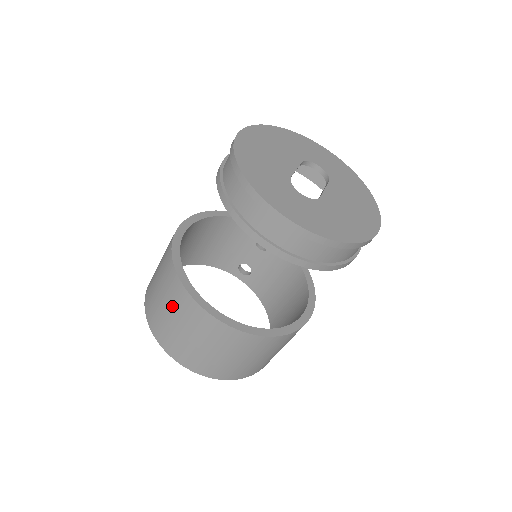
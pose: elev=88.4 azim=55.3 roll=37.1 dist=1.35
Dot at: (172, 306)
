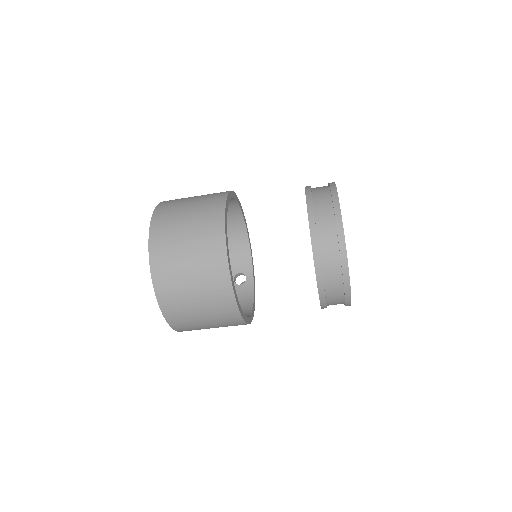
Dot at: (199, 205)
